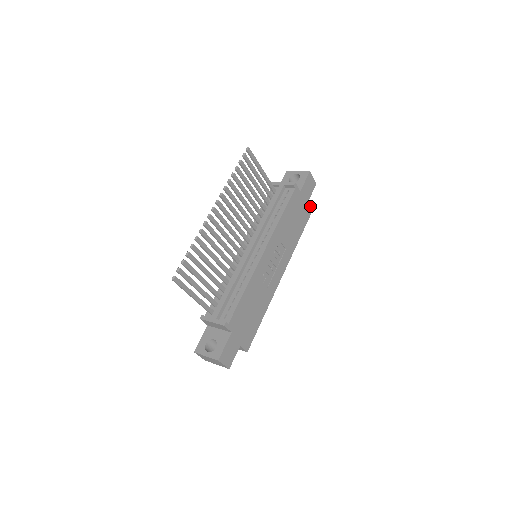
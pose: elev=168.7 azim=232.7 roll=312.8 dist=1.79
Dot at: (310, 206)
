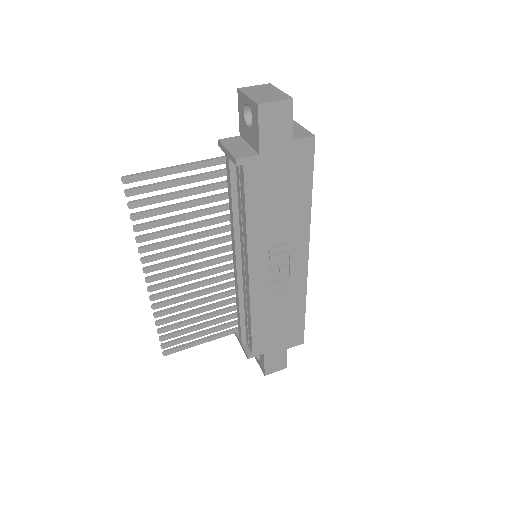
Dot at: (303, 142)
